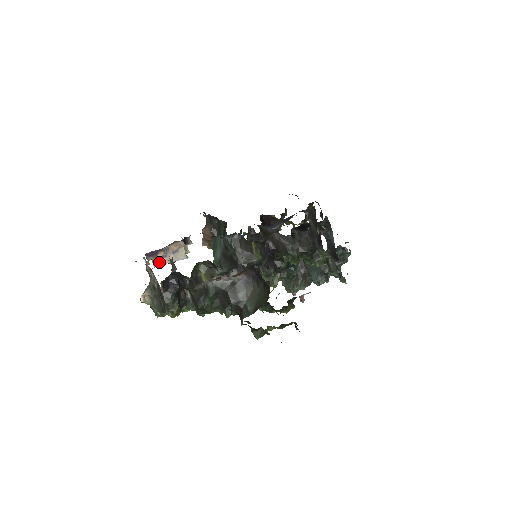
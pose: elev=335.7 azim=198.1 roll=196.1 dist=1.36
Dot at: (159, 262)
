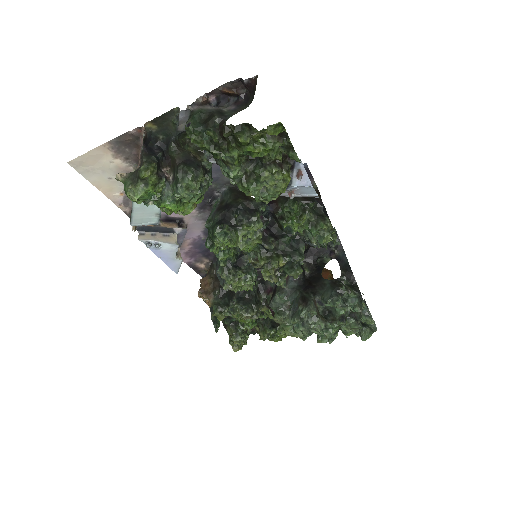
Dot at: (146, 237)
